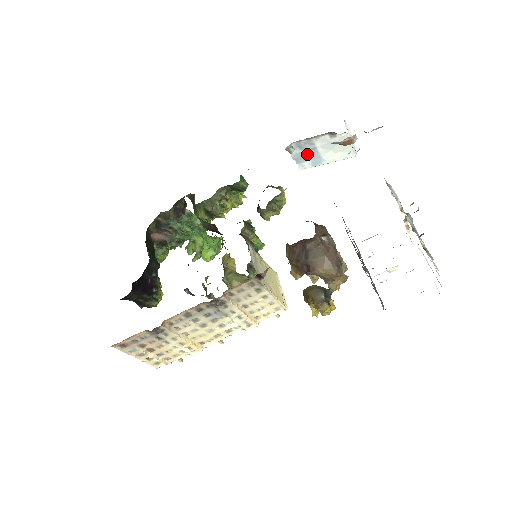
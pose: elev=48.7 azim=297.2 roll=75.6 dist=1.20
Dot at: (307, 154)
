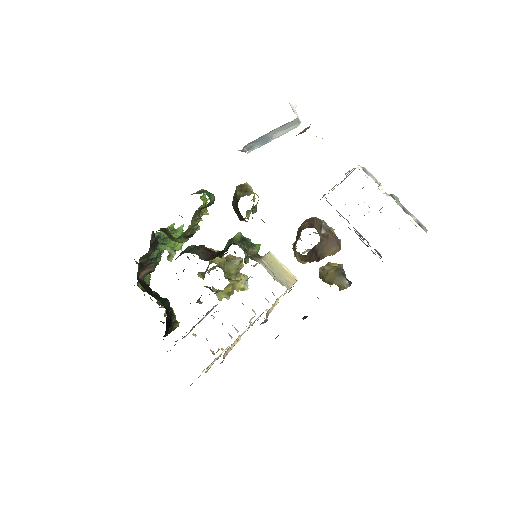
Dot at: (257, 143)
